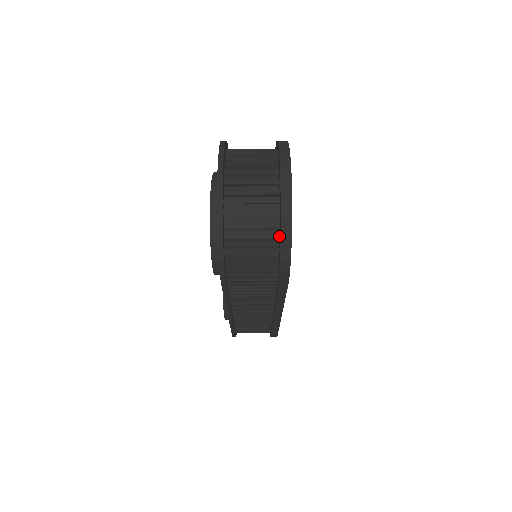
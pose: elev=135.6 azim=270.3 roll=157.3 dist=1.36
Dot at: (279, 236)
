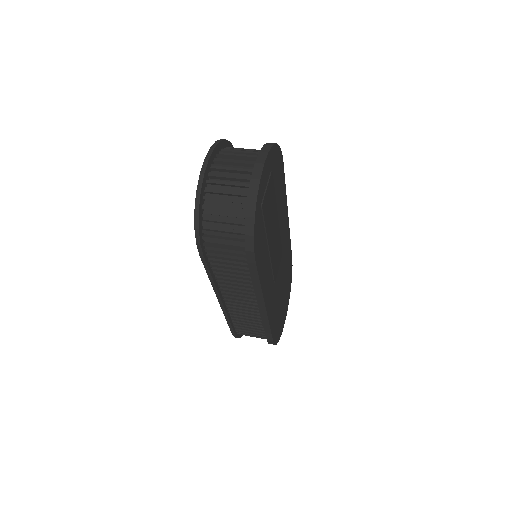
Dot at: occluded
